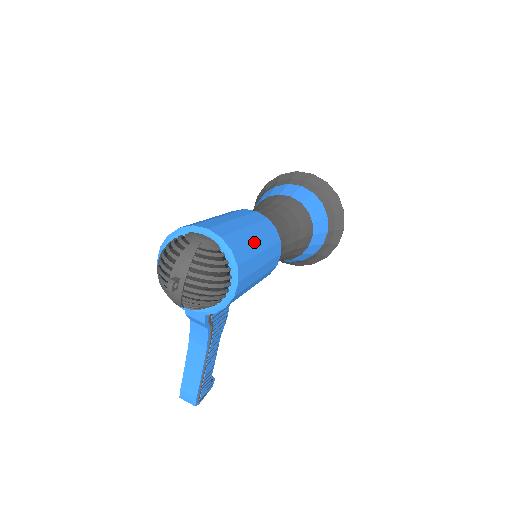
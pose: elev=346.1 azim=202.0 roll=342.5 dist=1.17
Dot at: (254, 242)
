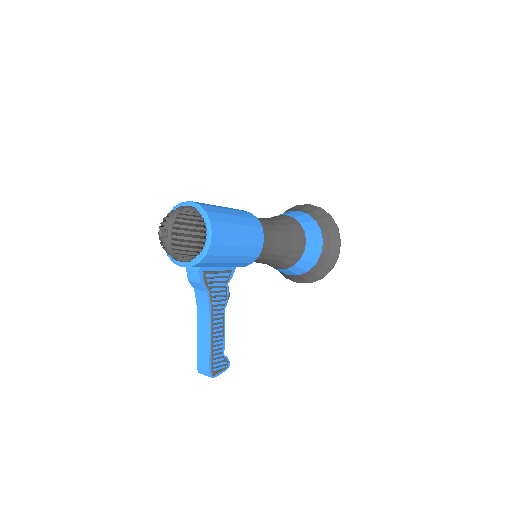
Dot at: (231, 216)
